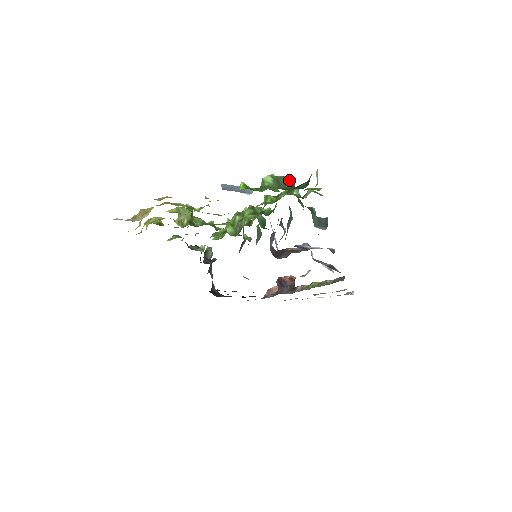
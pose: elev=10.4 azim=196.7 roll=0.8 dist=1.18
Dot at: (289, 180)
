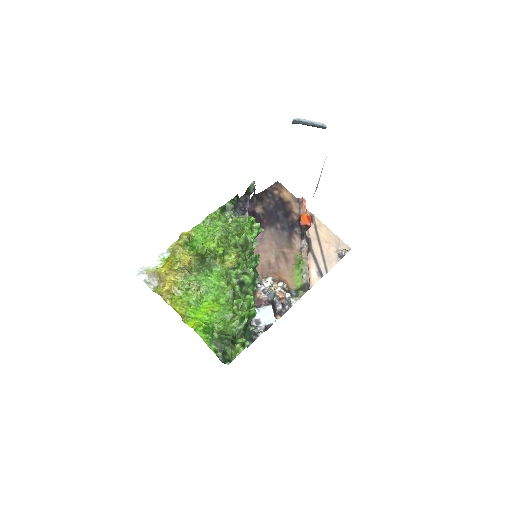
Dot at: (228, 338)
